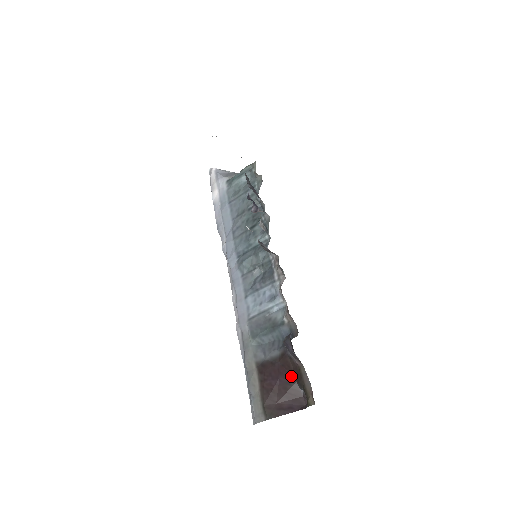
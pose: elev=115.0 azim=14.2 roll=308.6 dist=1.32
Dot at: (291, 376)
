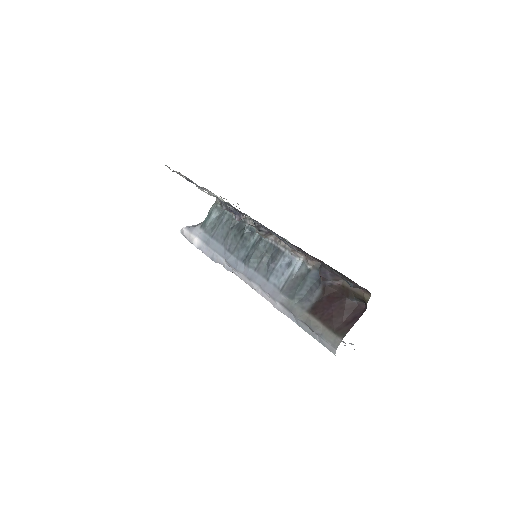
Dot at: (340, 297)
